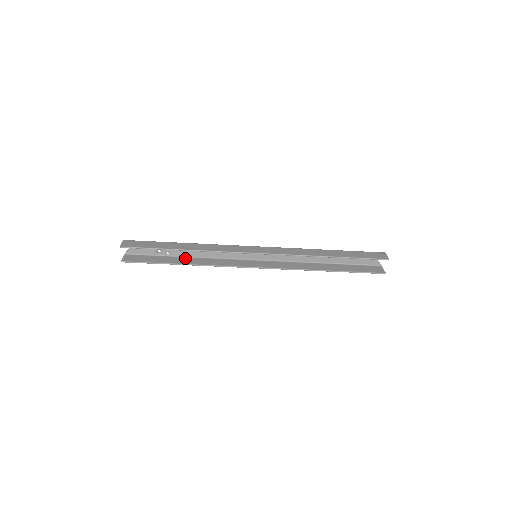
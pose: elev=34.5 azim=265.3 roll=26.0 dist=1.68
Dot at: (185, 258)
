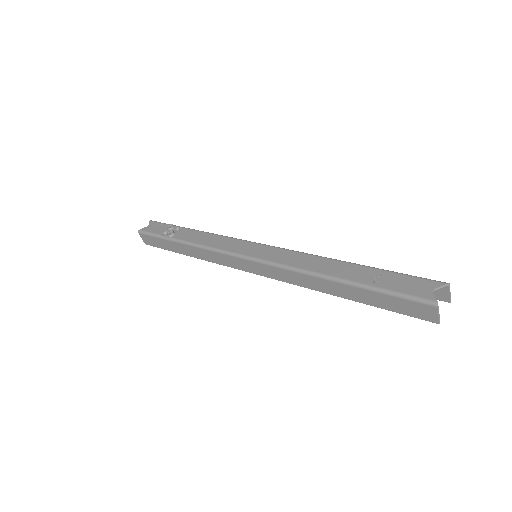
Dot at: occluded
